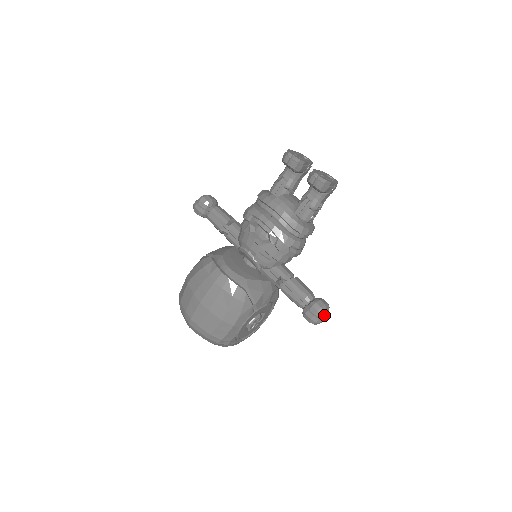
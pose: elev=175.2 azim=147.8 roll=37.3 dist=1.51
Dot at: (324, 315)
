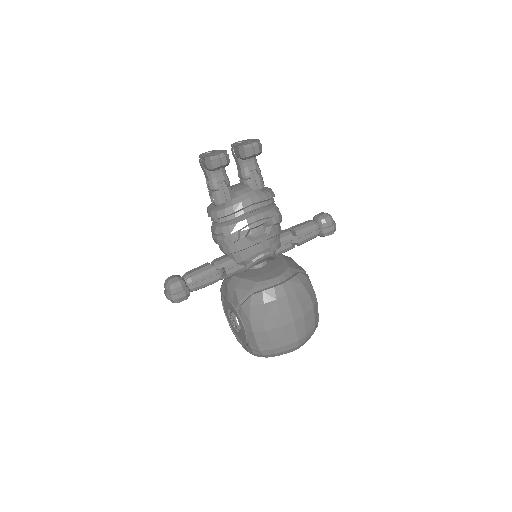
Dot at: occluded
